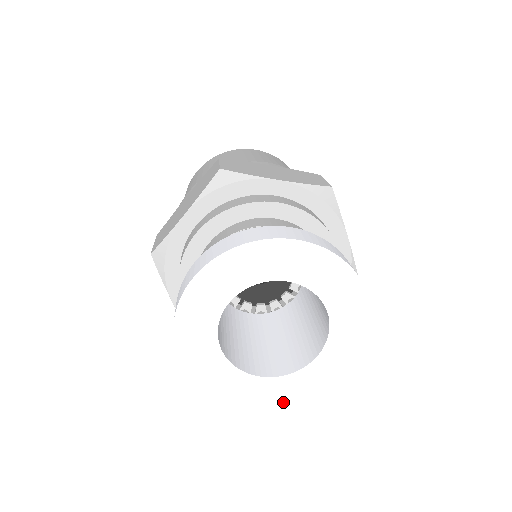
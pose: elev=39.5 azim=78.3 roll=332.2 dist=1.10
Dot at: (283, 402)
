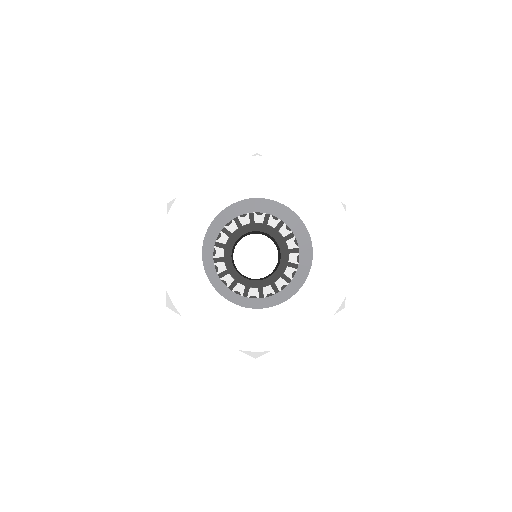
Dot at: (323, 315)
